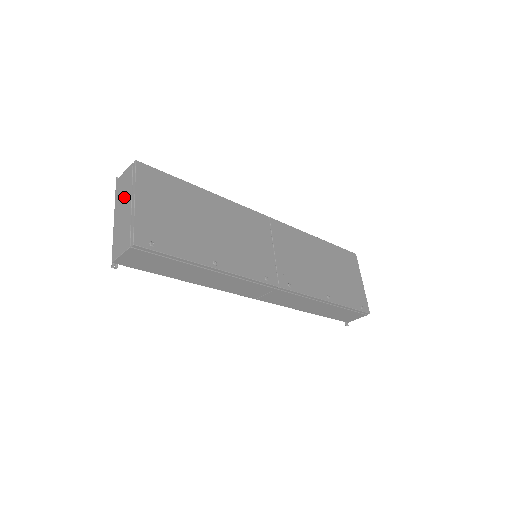
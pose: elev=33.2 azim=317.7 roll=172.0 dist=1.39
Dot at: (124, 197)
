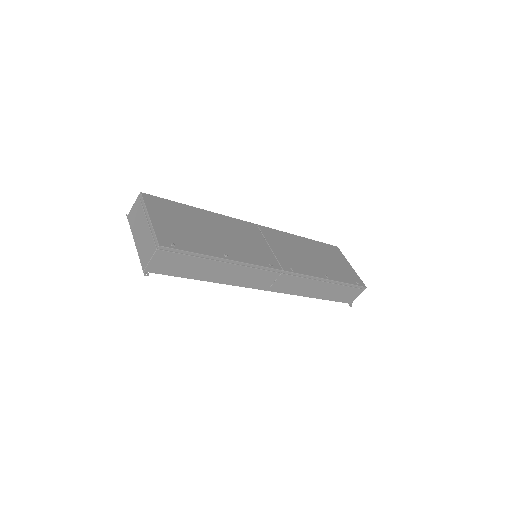
Dot at: (139, 222)
